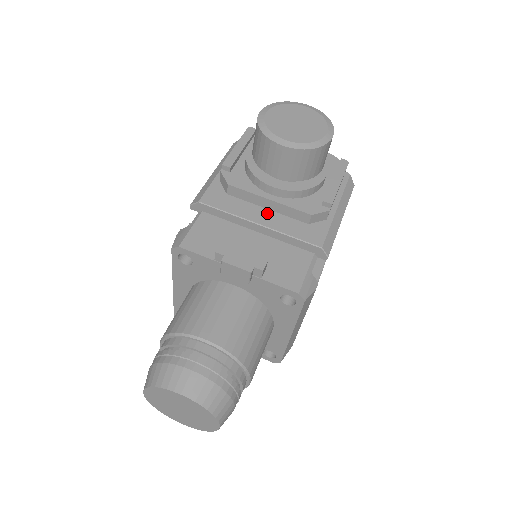
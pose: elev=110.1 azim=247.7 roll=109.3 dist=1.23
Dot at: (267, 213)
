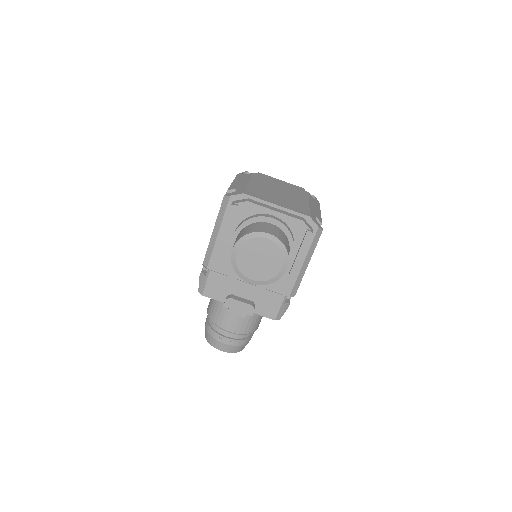
Dot at: occluded
